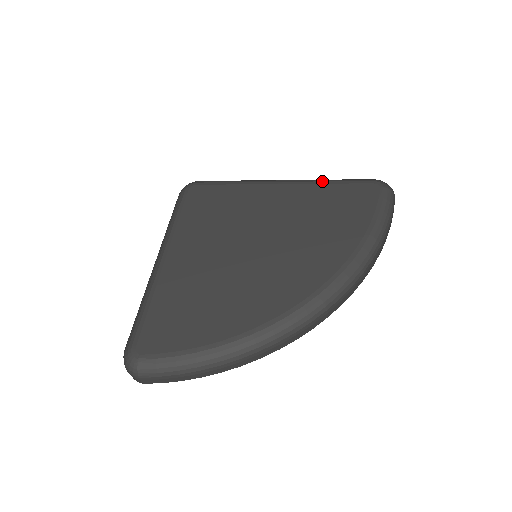
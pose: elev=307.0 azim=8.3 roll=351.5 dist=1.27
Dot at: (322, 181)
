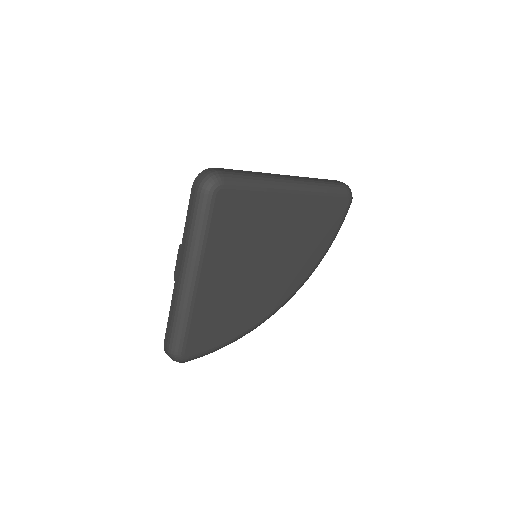
Dot at: (319, 192)
